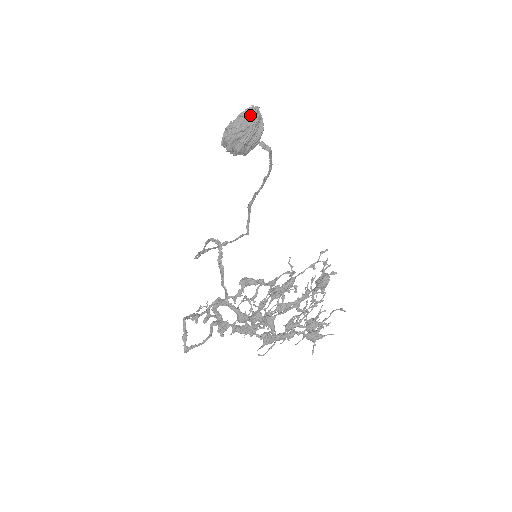
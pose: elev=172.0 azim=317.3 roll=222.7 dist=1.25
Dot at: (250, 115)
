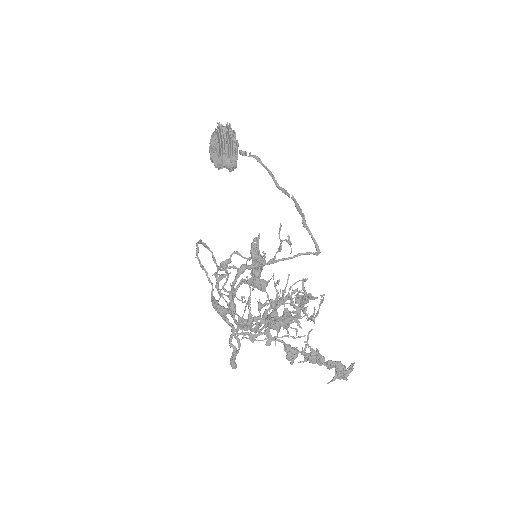
Dot at: (217, 131)
